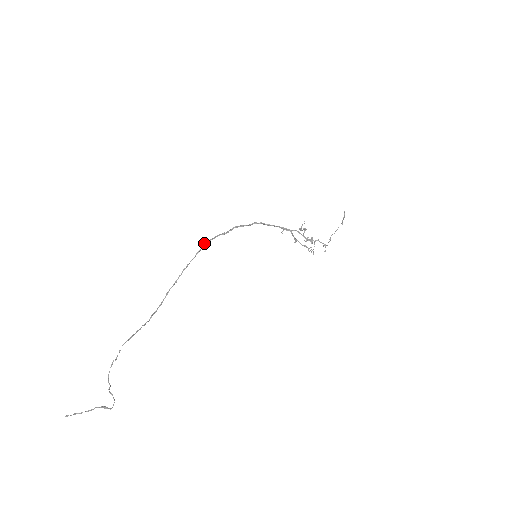
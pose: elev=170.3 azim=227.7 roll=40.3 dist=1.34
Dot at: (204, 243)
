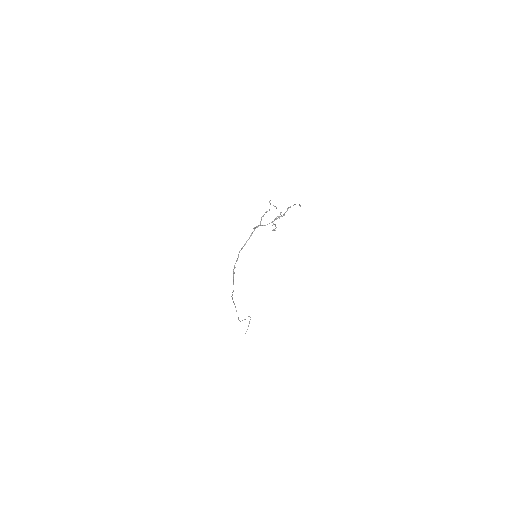
Dot at: occluded
